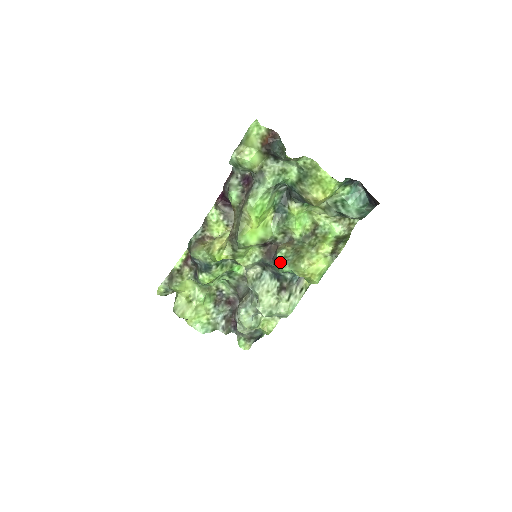
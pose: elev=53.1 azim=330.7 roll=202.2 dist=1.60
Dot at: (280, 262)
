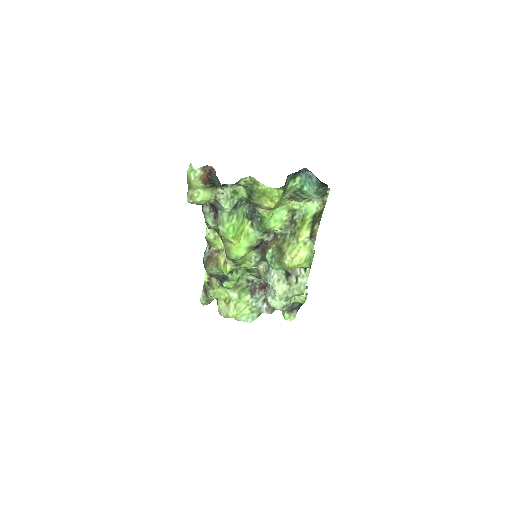
Dot at: (270, 263)
